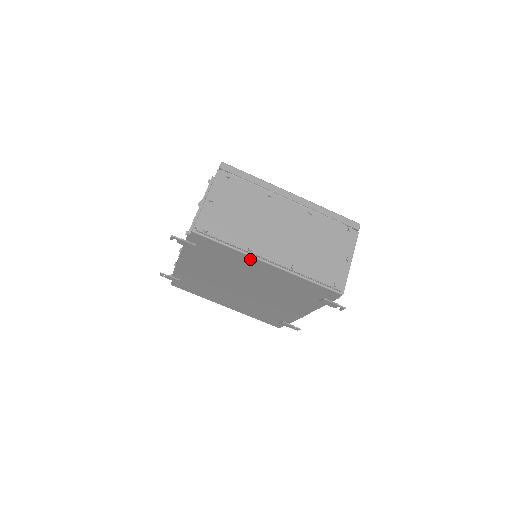
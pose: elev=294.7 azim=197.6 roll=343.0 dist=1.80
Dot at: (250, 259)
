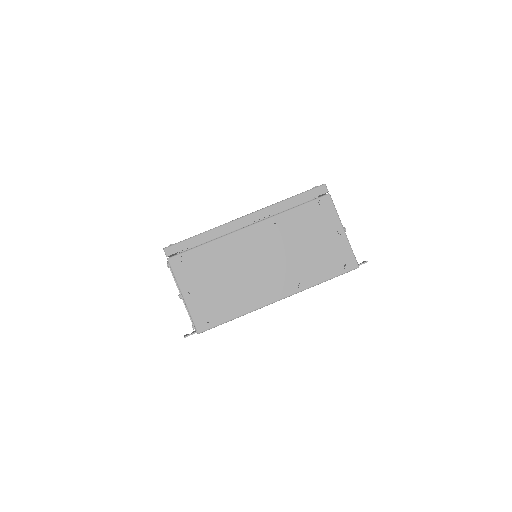
Dot at: occluded
